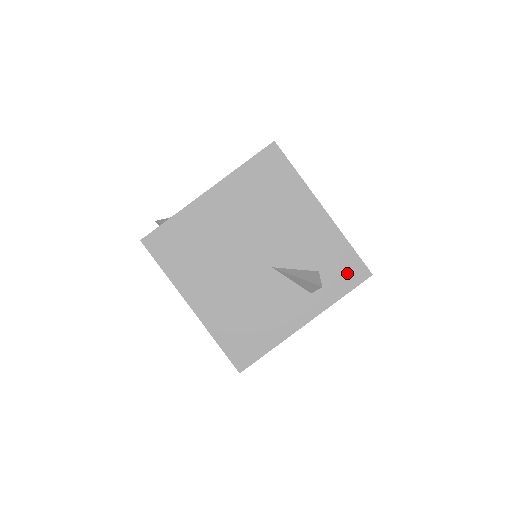
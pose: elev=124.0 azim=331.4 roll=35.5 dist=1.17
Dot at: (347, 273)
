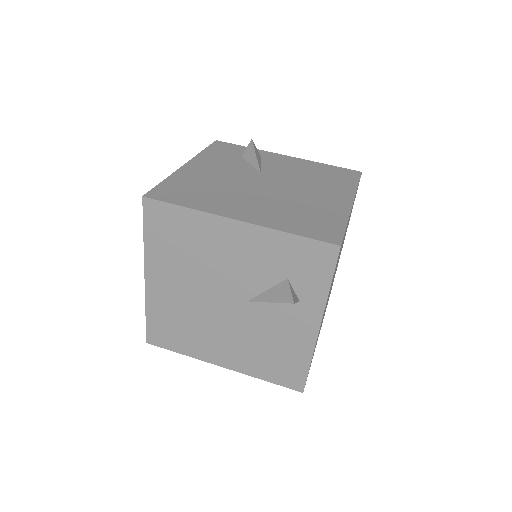
Dot at: (314, 262)
